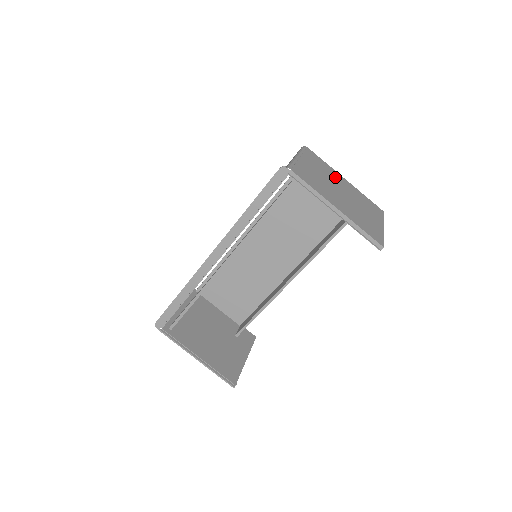
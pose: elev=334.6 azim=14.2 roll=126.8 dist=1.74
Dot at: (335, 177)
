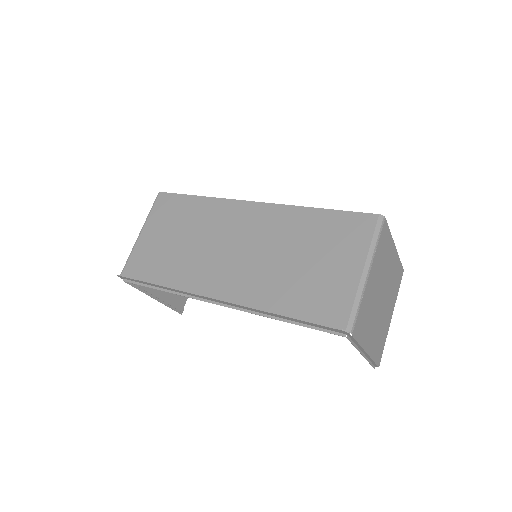
Dot at: (388, 262)
